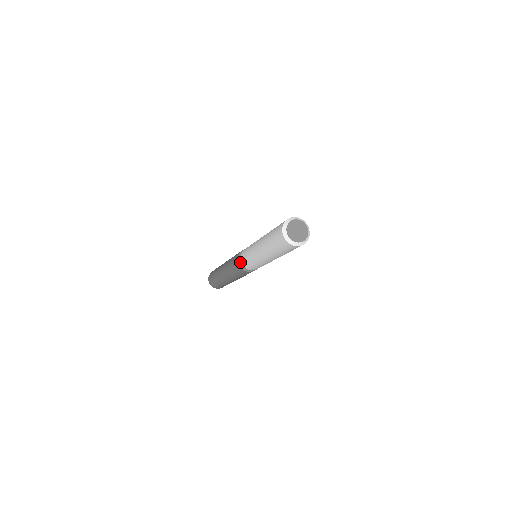
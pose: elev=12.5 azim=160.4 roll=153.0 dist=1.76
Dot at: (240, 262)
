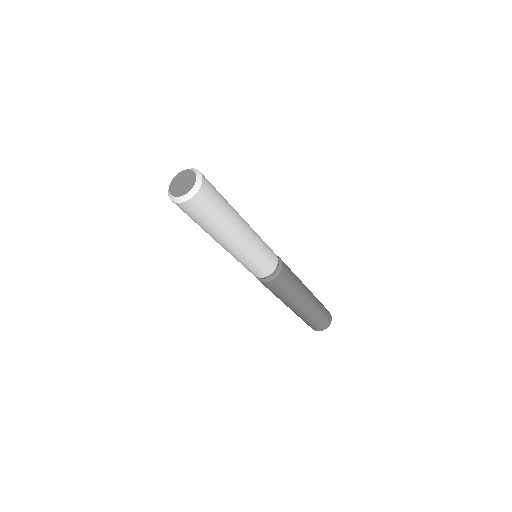
Dot at: occluded
